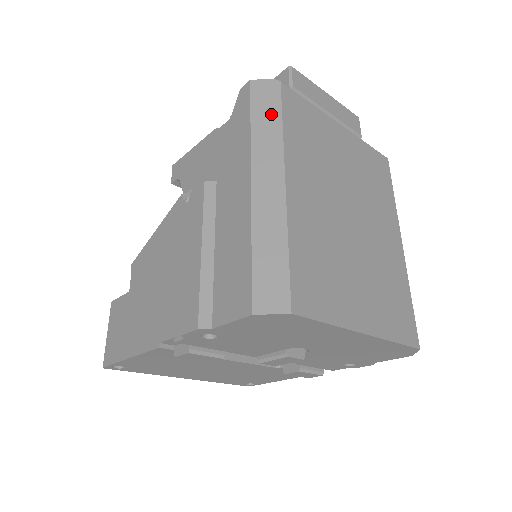
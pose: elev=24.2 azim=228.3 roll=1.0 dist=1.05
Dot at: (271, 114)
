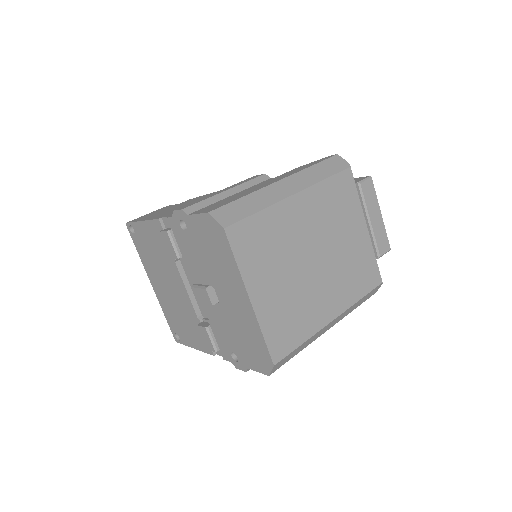
Dot at: (327, 171)
